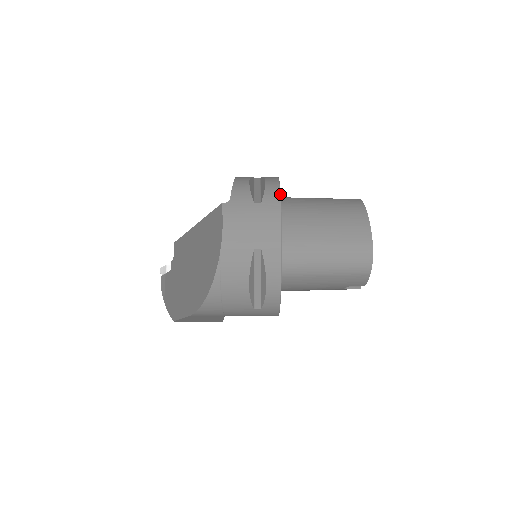
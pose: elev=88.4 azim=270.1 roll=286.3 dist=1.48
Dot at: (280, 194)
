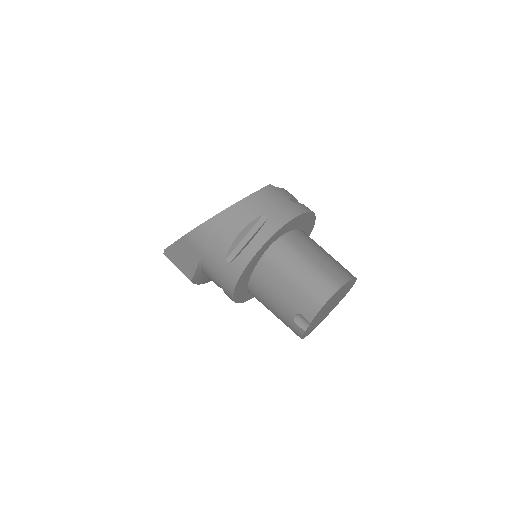
Dot at: (309, 211)
